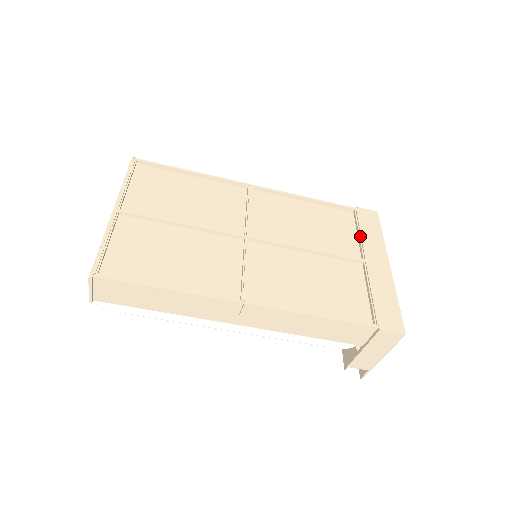
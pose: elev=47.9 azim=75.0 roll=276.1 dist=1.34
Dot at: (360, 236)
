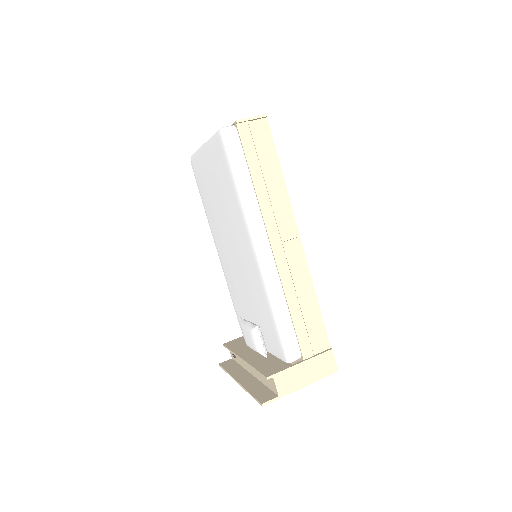
Dot at: occluded
